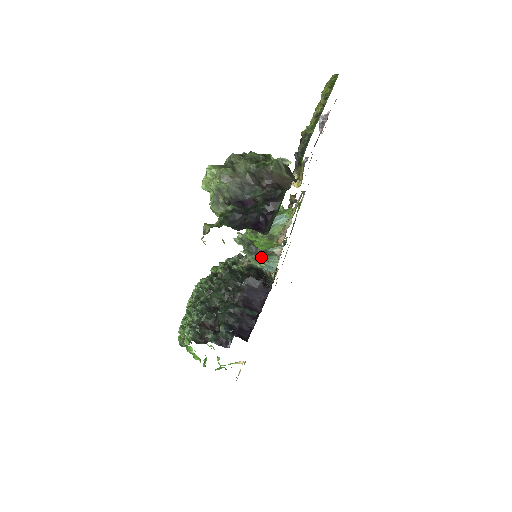
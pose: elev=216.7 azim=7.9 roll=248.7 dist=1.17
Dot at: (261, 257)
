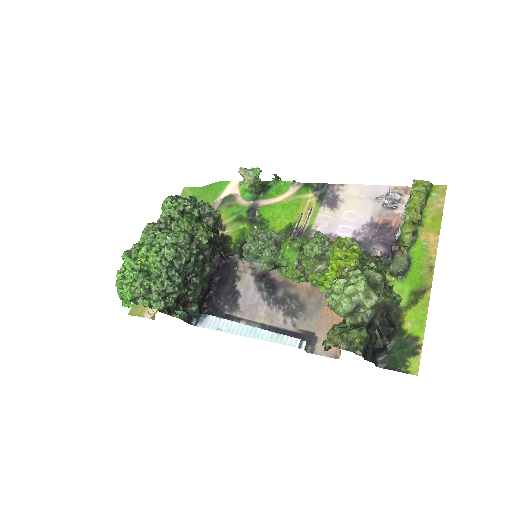
Dot at: occluded
